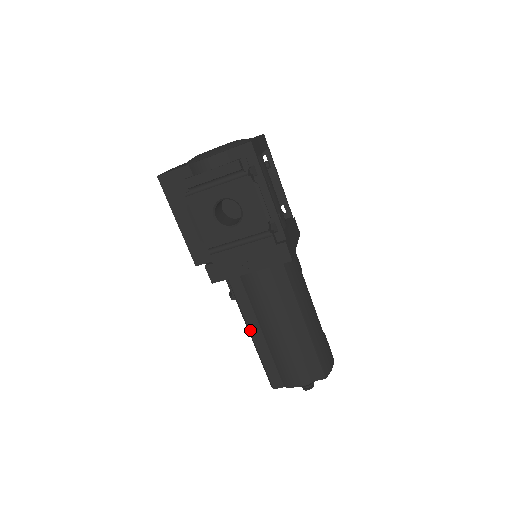
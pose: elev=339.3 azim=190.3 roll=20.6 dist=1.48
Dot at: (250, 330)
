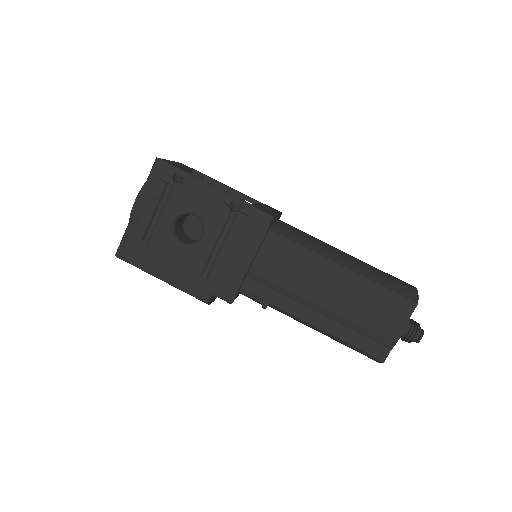
Dot at: (306, 321)
